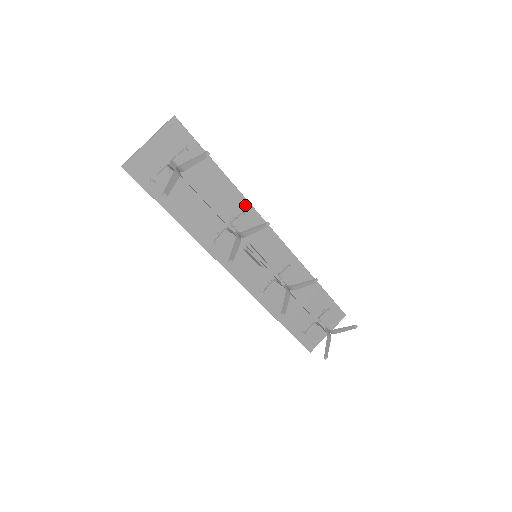
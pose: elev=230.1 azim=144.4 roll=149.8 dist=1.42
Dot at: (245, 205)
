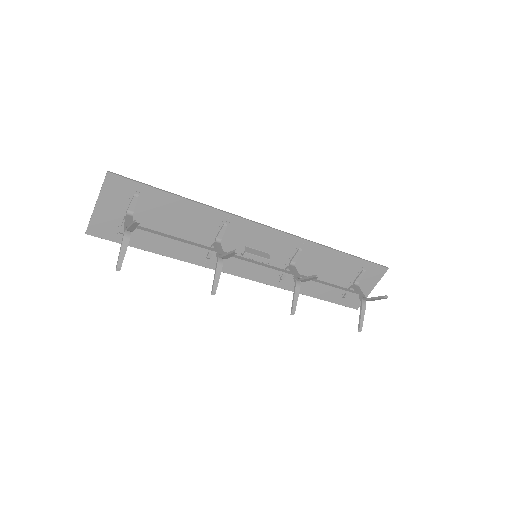
Dot at: (223, 217)
